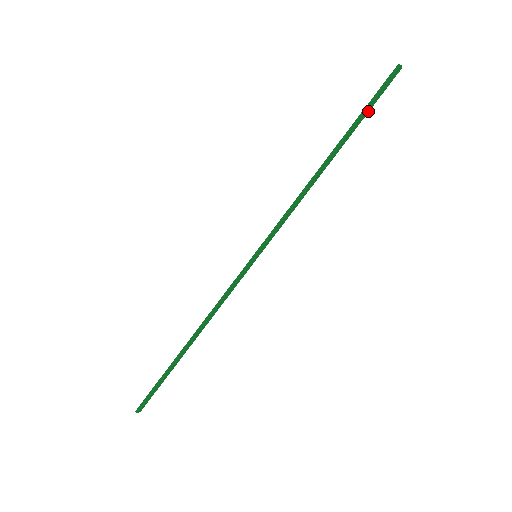
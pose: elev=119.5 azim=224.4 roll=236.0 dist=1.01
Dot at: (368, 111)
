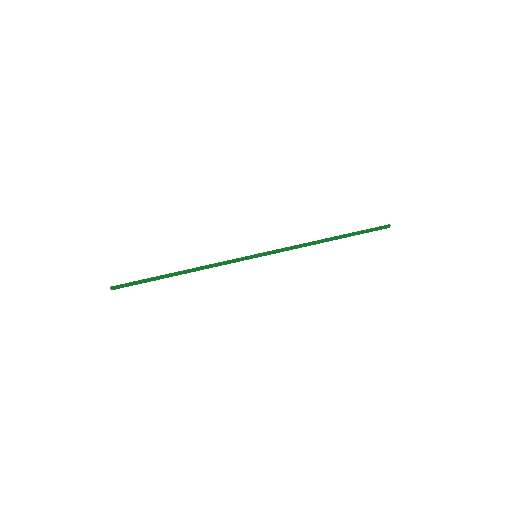
Dot at: (362, 233)
